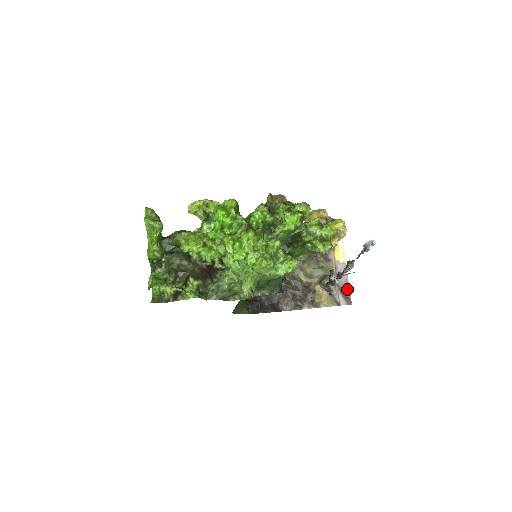
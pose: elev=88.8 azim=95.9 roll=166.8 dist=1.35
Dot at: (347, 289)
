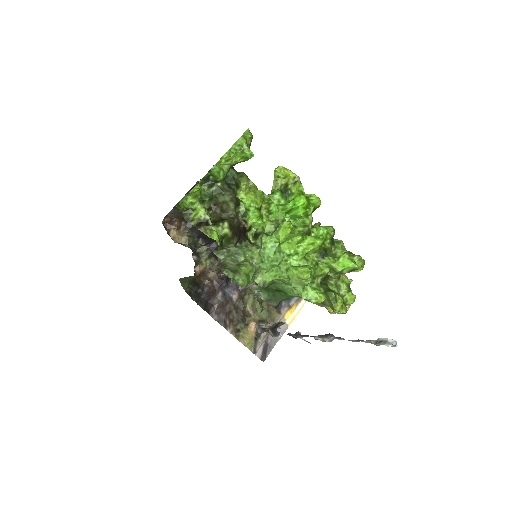
Dot at: (271, 347)
